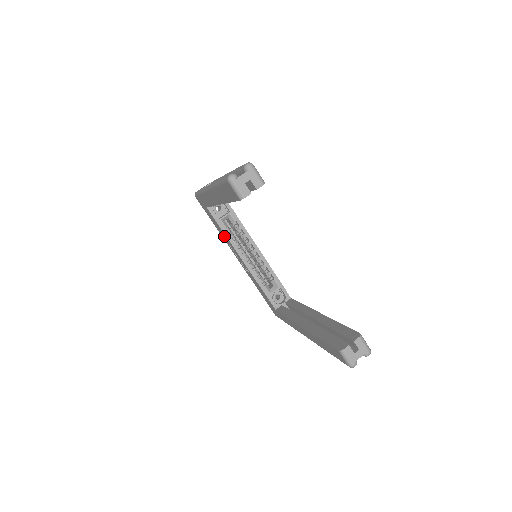
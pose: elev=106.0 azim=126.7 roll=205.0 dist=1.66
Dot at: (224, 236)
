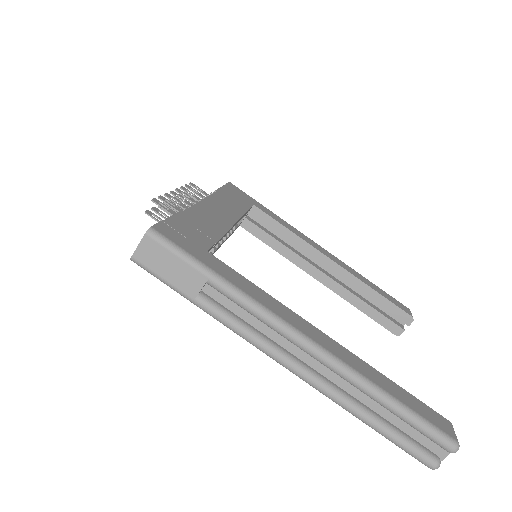
Dot at: occluded
